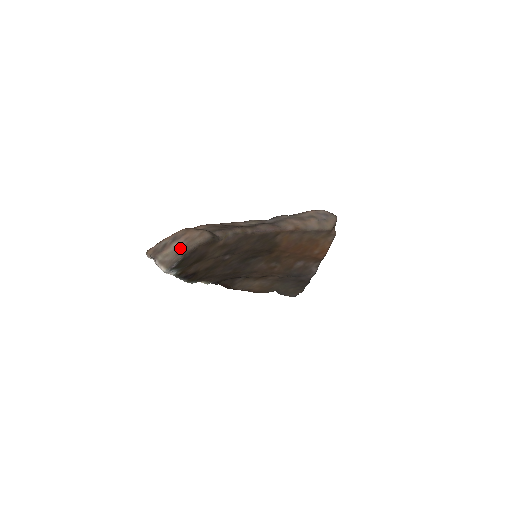
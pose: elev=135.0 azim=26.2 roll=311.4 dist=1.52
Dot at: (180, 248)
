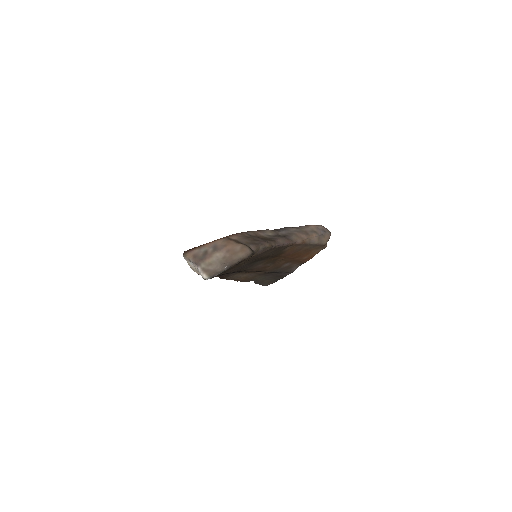
Dot at: (224, 260)
